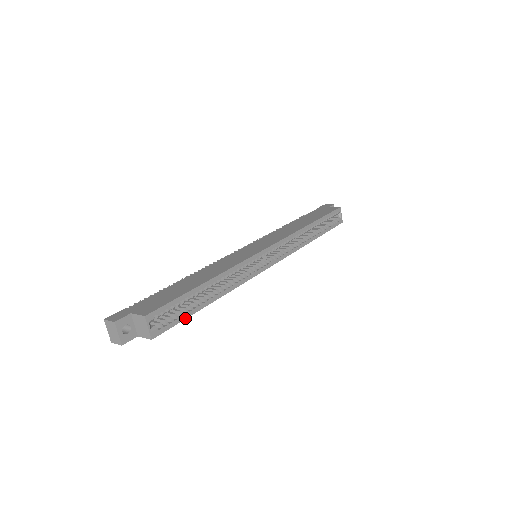
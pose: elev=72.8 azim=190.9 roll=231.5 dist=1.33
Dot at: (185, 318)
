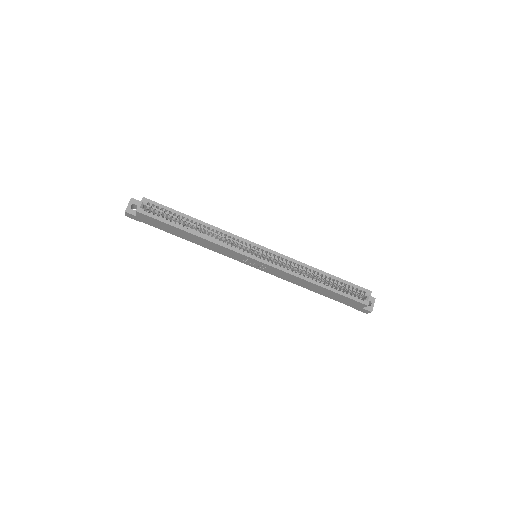
Dot at: (165, 222)
